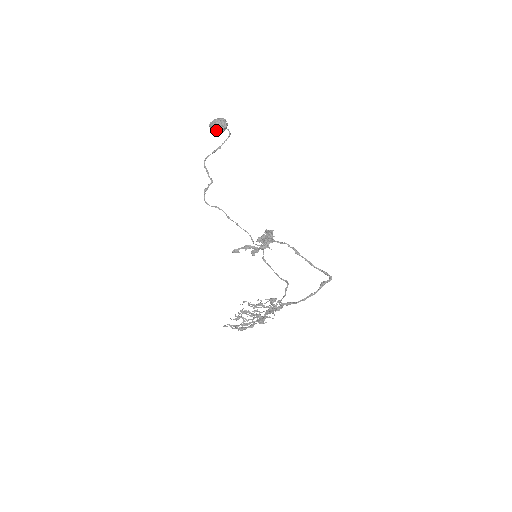
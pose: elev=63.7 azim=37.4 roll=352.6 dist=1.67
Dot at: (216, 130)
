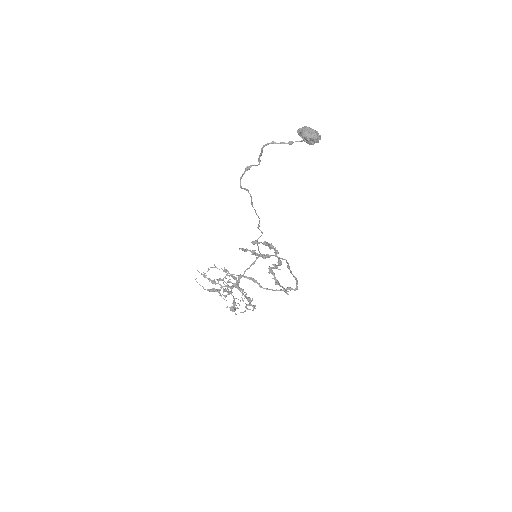
Dot at: (303, 138)
